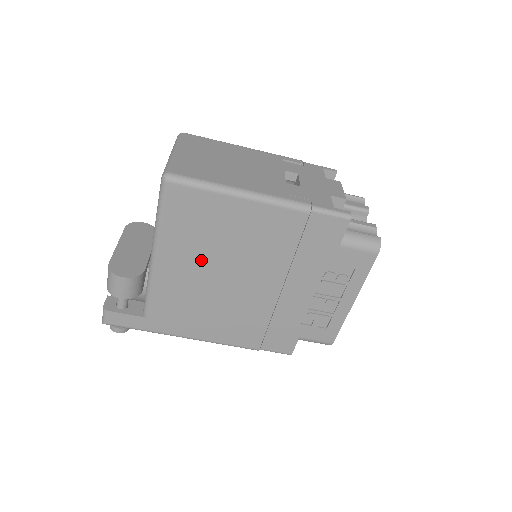
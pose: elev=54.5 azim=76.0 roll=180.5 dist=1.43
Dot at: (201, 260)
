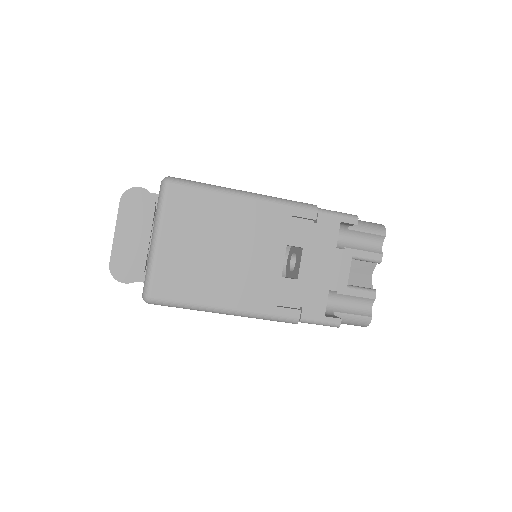
Dot at: occluded
